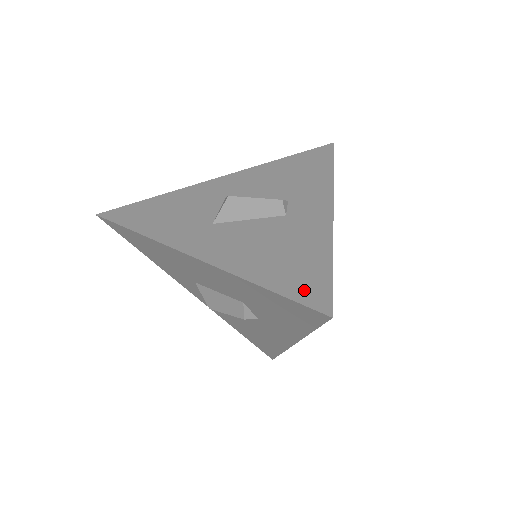
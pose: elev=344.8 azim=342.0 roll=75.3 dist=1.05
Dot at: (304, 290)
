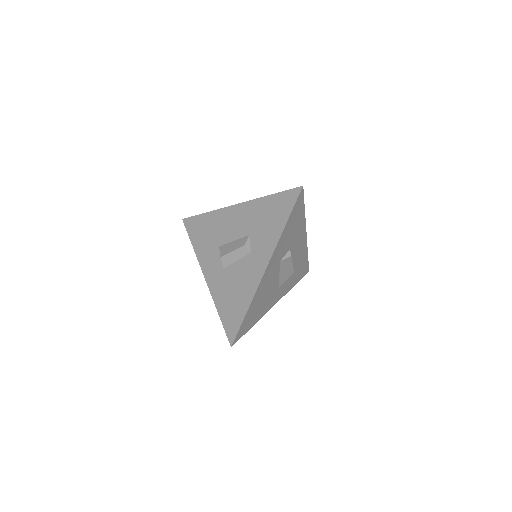
Dot at: occluded
